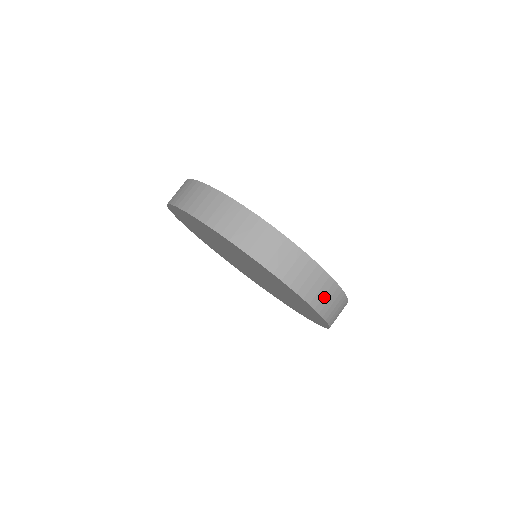
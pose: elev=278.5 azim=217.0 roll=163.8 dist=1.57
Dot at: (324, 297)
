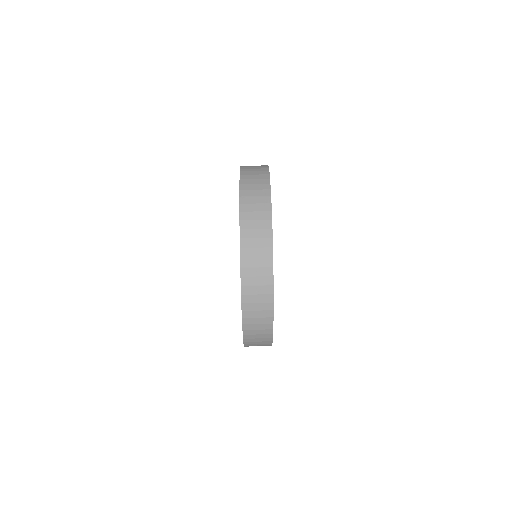
Dot at: occluded
